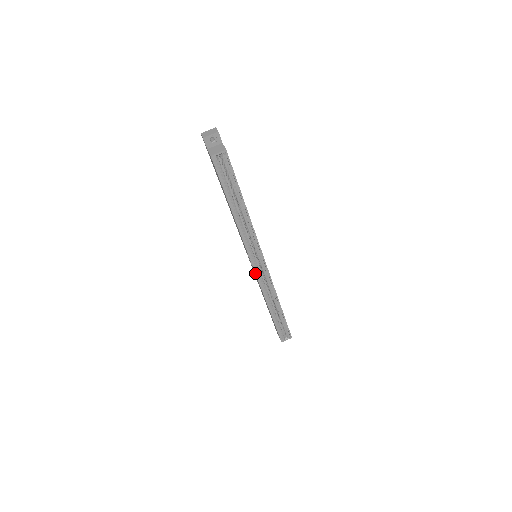
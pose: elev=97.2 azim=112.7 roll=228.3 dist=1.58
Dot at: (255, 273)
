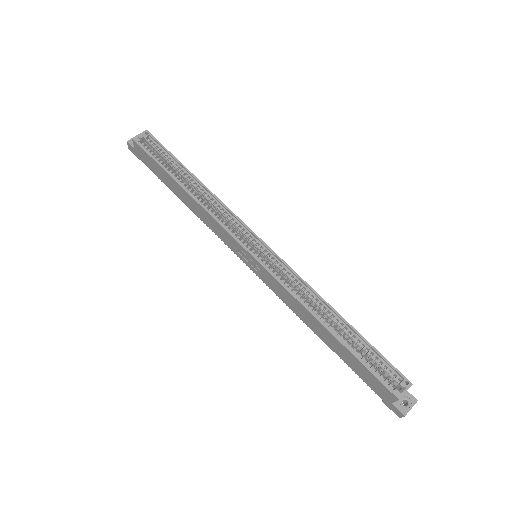
Dot at: (258, 262)
